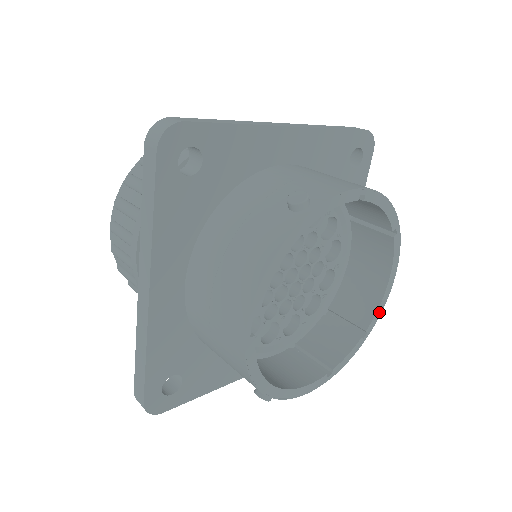
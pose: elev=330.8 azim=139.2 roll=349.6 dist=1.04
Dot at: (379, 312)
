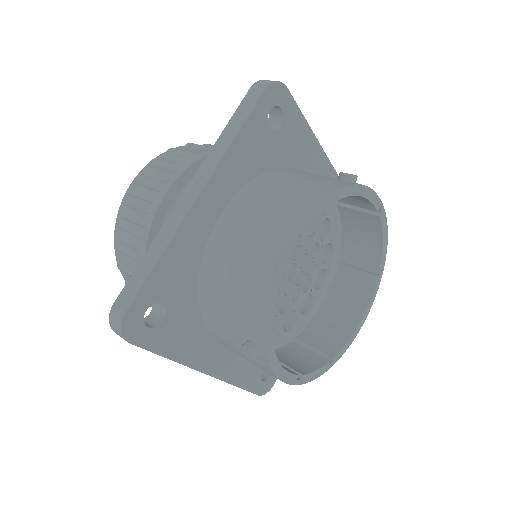
Dot at: (346, 347)
